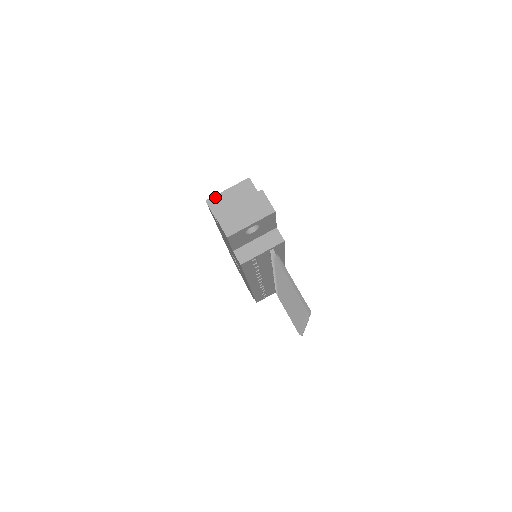
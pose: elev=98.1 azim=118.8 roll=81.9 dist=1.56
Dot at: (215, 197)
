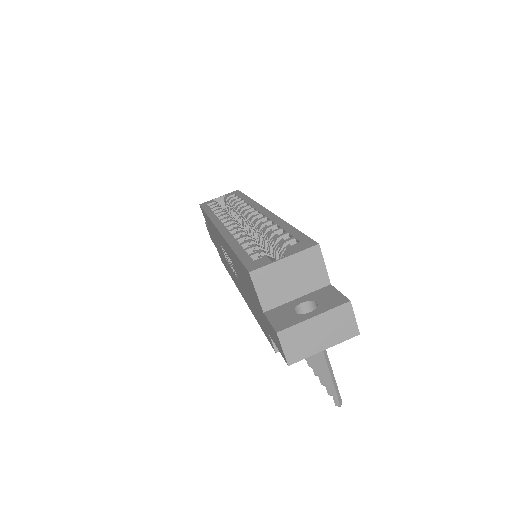
Dot at: (264, 269)
